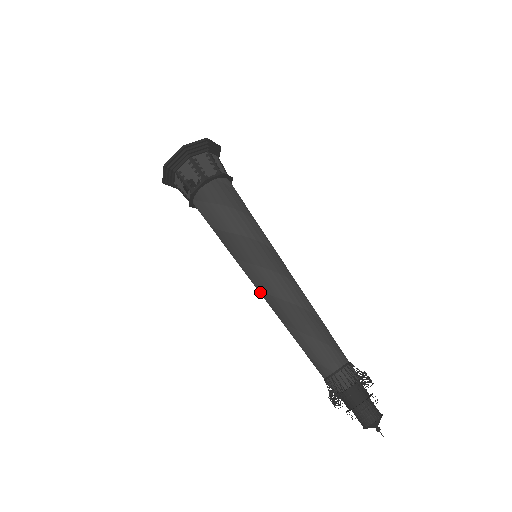
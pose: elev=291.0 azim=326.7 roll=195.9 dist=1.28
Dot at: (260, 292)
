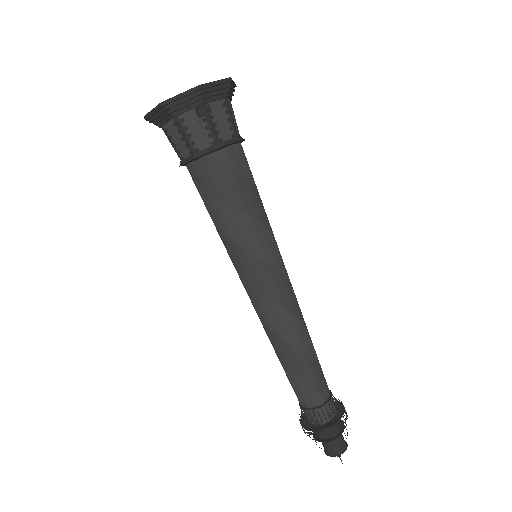
Dot at: occluded
